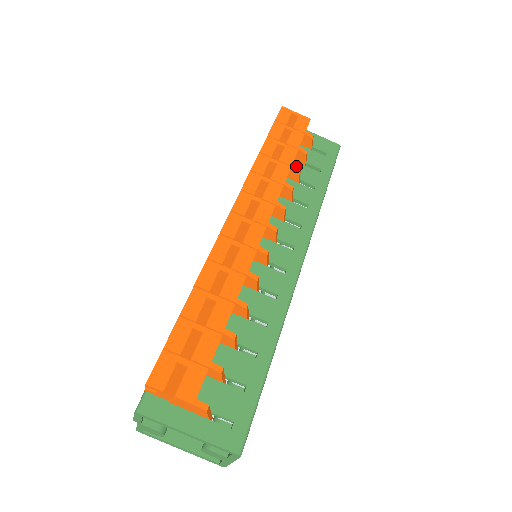
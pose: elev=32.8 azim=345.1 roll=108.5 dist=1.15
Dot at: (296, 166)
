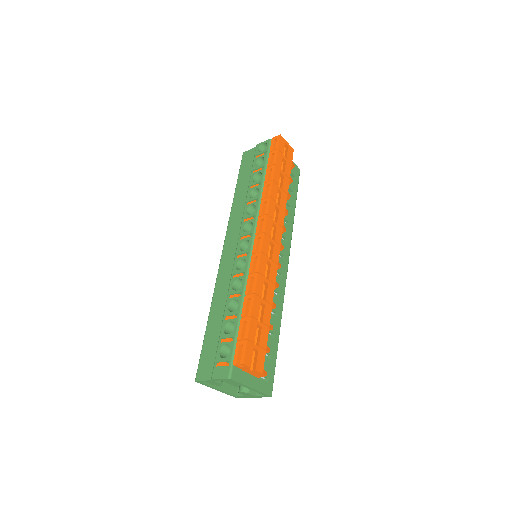
Dot at: (289, 194)
